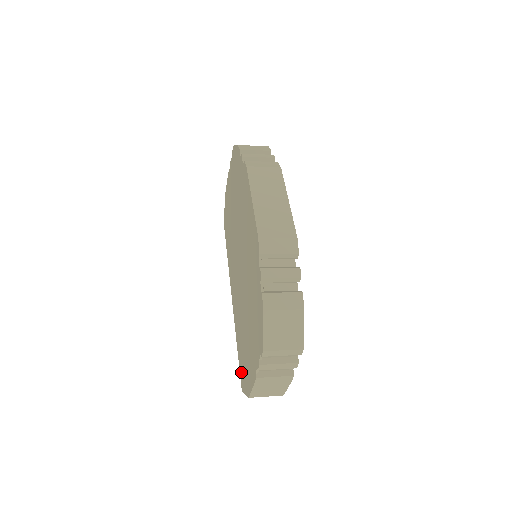
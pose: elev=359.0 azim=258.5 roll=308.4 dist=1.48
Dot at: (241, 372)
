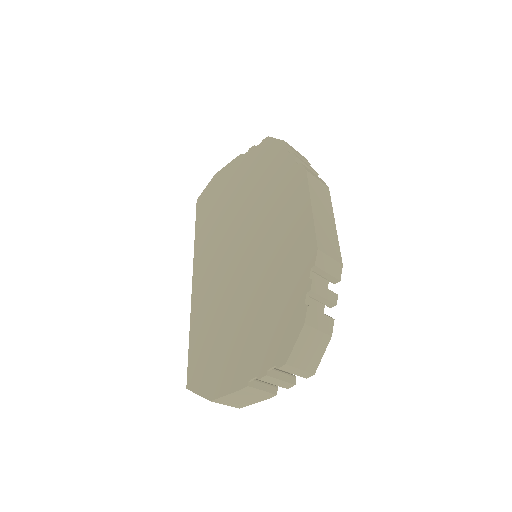
Dot at: (194, 368)
